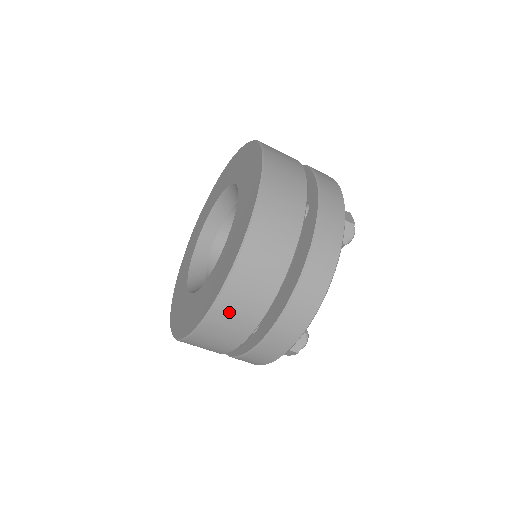
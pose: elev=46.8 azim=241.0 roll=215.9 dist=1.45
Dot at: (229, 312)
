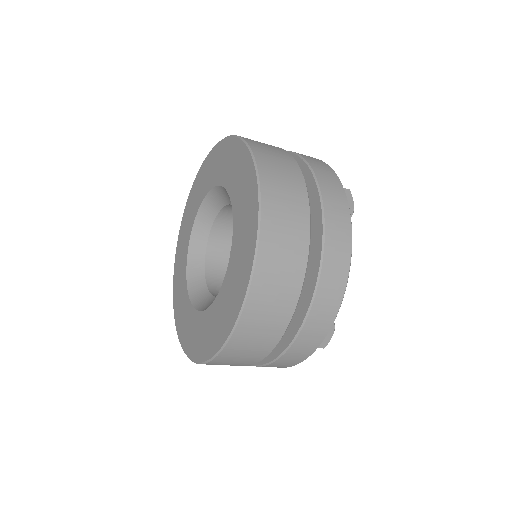
Dot at: occluded
